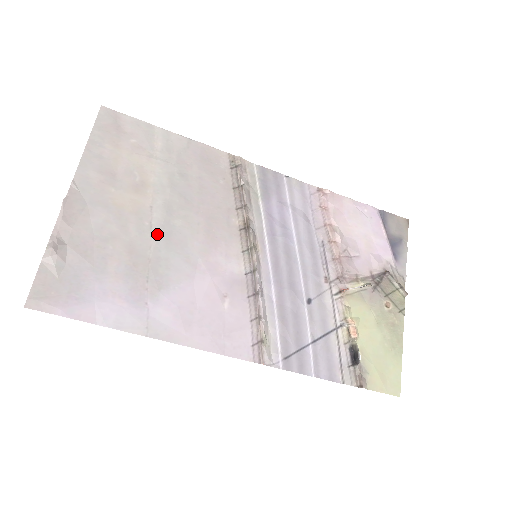
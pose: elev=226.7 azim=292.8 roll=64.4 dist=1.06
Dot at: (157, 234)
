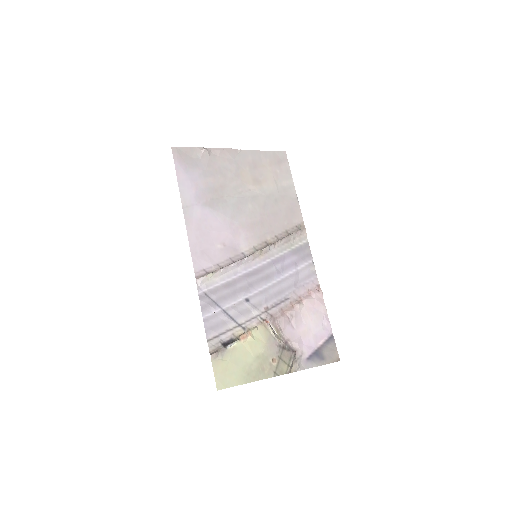
Dot at: (238, 197)
